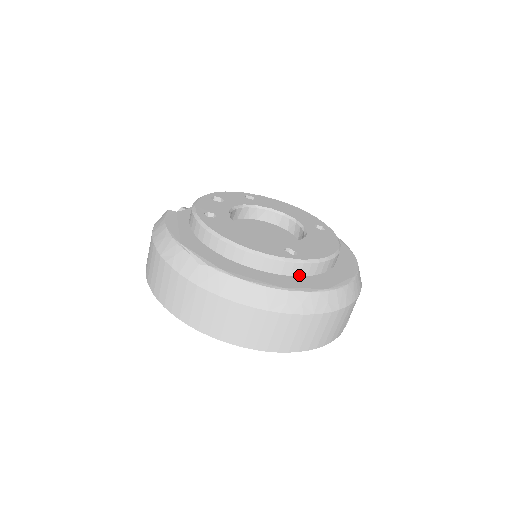
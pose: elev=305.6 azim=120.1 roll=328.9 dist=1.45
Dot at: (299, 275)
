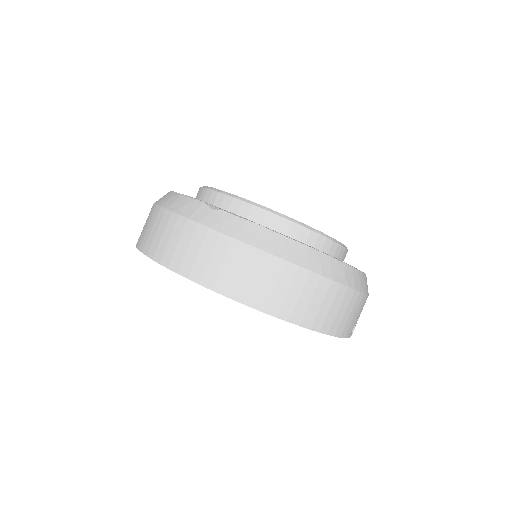
Dot at: occluded
